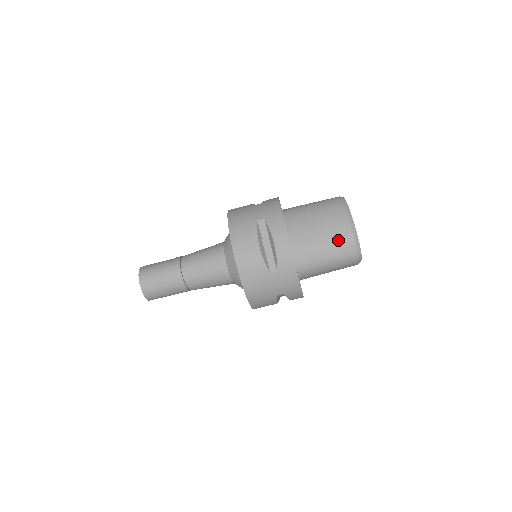
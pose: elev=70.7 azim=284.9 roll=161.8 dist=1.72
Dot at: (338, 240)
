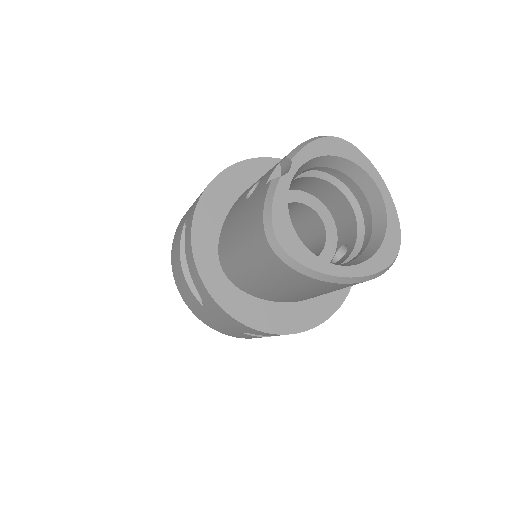
Dot at: occluded
